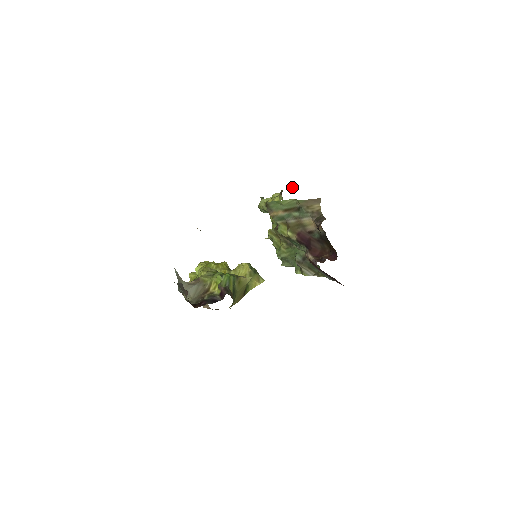
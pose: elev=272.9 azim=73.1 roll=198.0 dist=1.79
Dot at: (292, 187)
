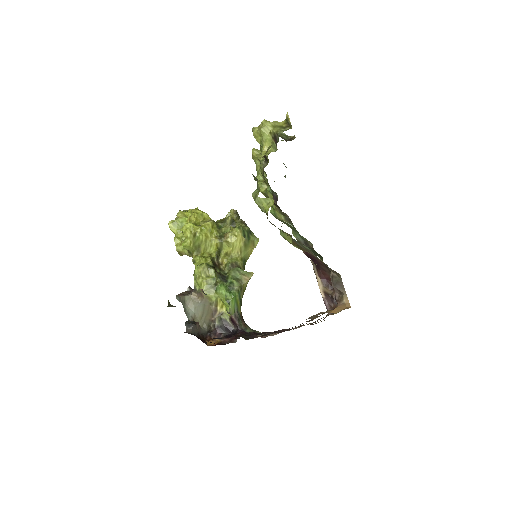
Dot at: (288, 118)
